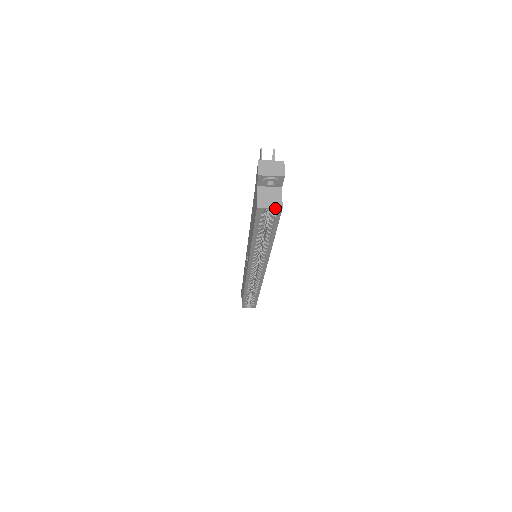
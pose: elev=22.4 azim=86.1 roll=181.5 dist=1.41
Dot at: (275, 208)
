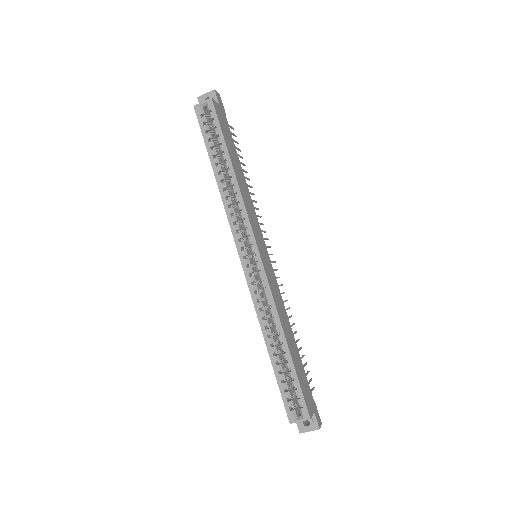
Dot at: (206, 100)
